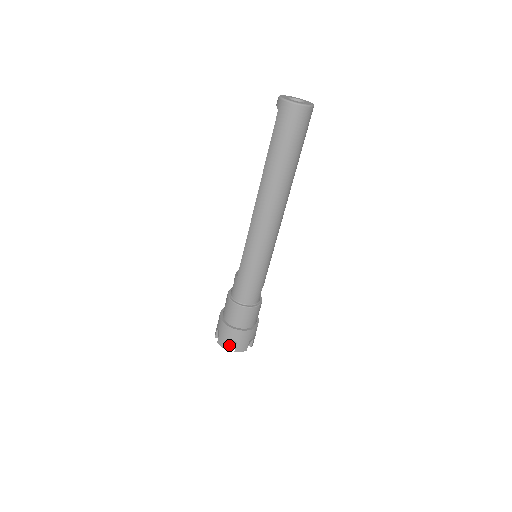
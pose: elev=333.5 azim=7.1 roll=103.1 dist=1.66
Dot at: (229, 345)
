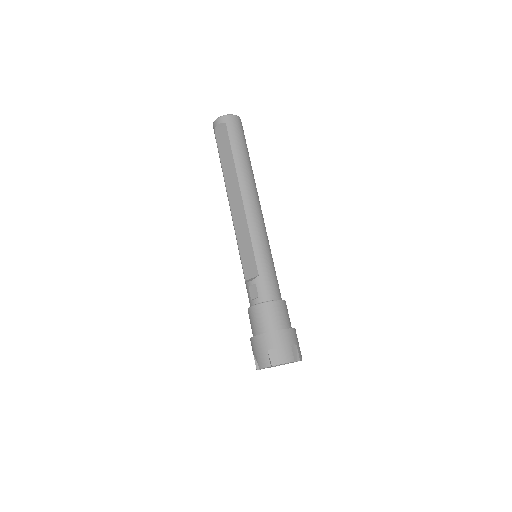
Dot at: (291, 357)
